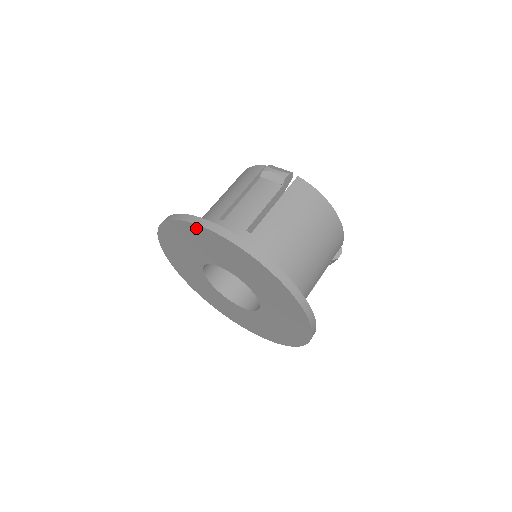
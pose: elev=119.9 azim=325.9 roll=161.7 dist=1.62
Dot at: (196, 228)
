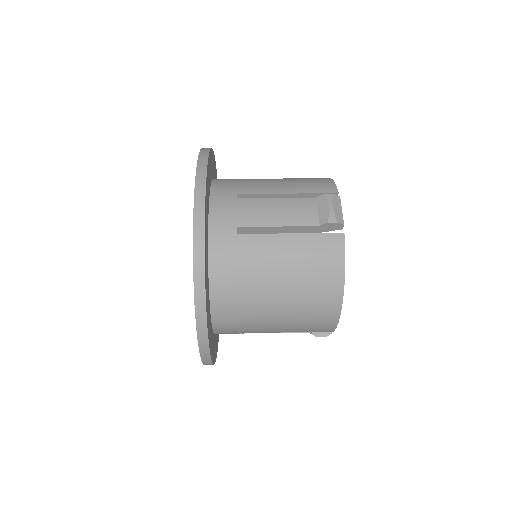
Dot at: occluded
